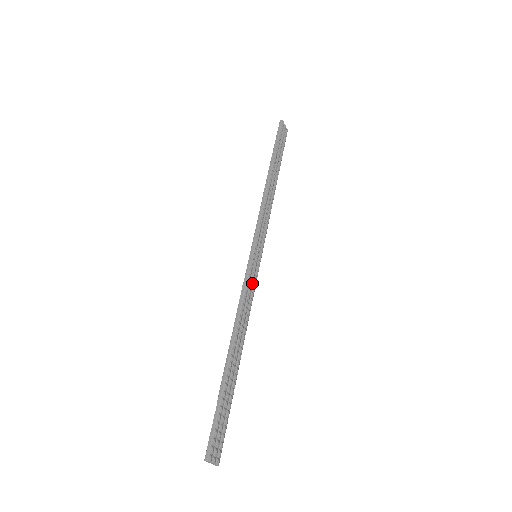
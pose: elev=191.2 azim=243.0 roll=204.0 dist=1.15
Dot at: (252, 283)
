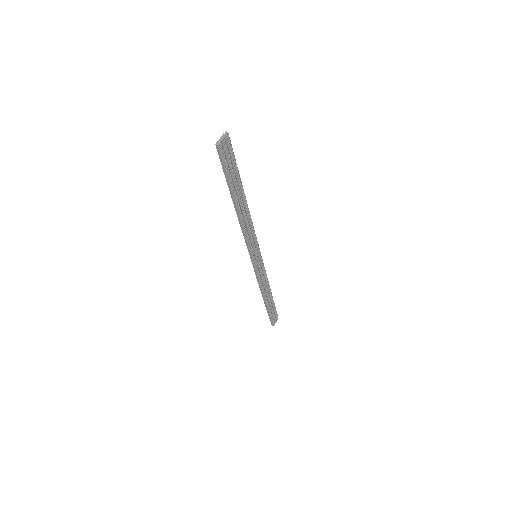
Dot at: (261, 269)
